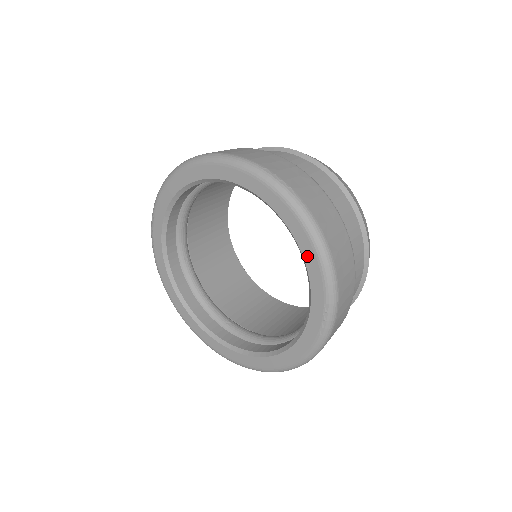
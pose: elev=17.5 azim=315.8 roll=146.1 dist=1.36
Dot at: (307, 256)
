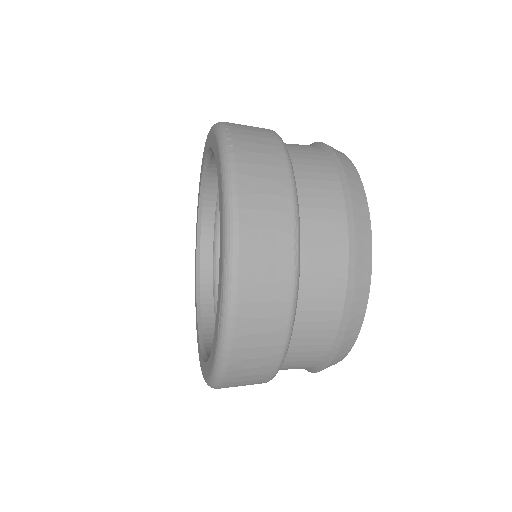
Dot at: (220, 224)
